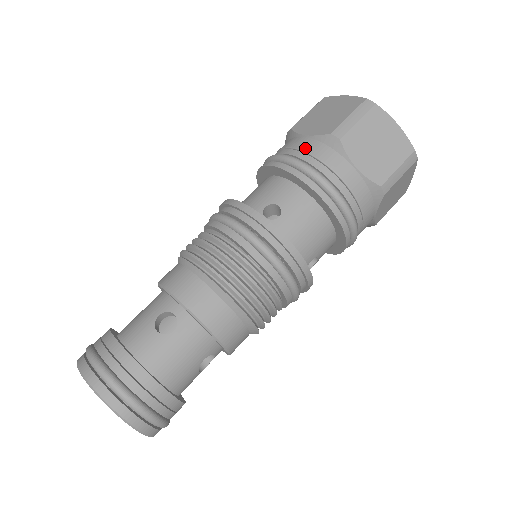
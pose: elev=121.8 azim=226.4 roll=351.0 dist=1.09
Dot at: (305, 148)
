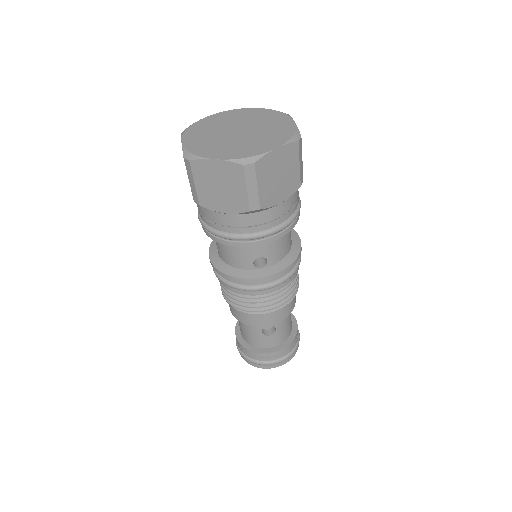
Dot at: (239, 225)
